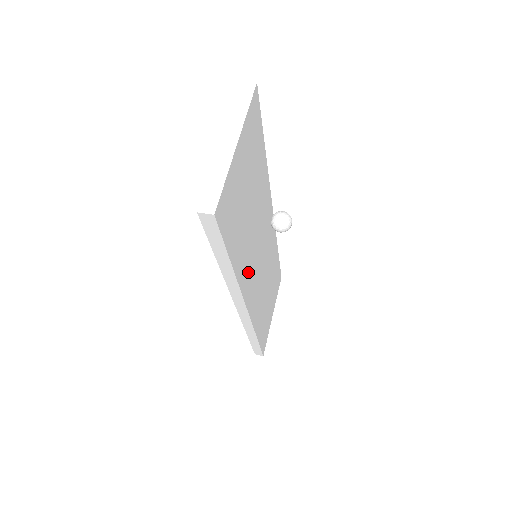
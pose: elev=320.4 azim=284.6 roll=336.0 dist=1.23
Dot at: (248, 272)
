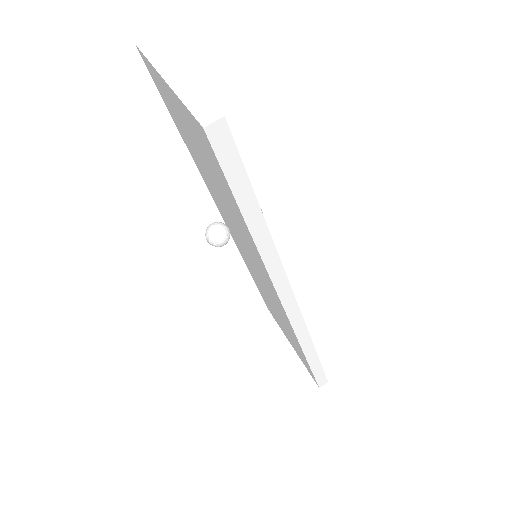
Dot at: occluded
